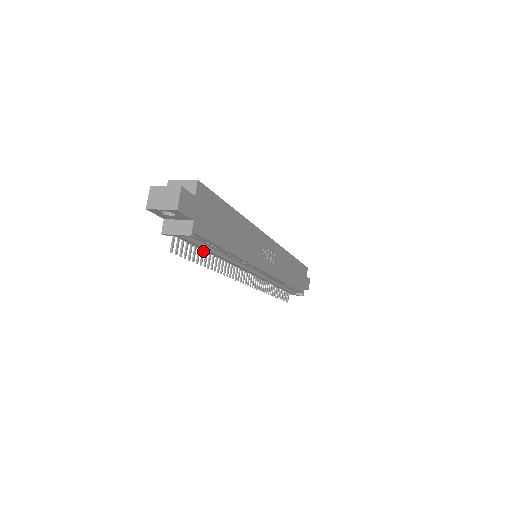
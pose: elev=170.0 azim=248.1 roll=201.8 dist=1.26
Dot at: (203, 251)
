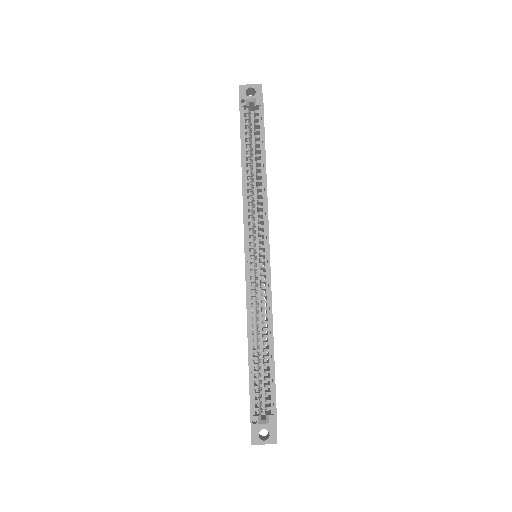
Dot at: occluded
